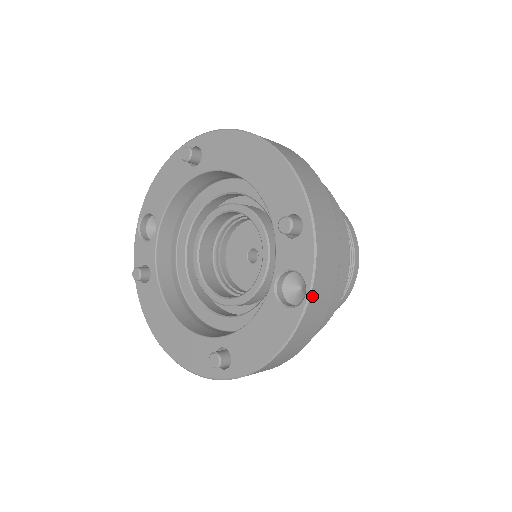
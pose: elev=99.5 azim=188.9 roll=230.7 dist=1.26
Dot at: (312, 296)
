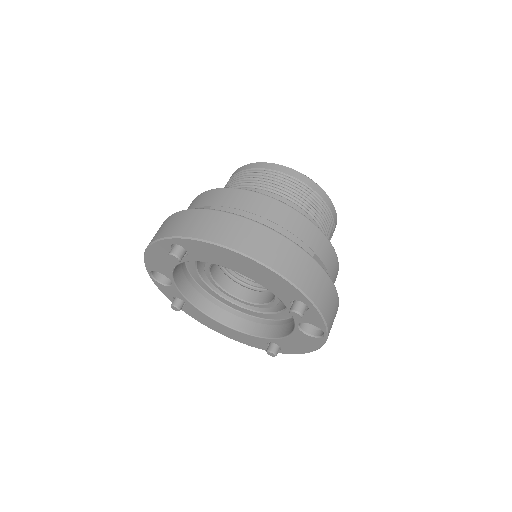
Dot at: (329, 332)
